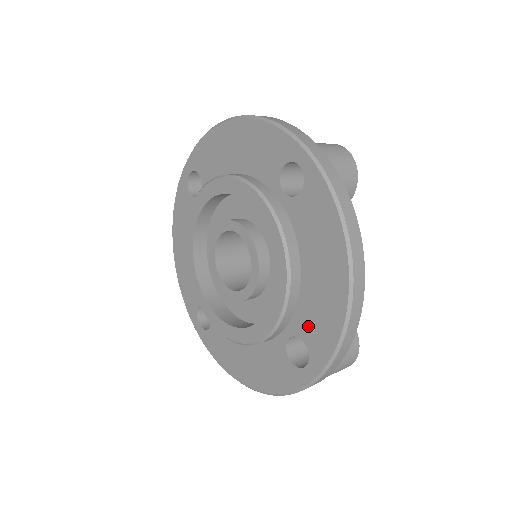
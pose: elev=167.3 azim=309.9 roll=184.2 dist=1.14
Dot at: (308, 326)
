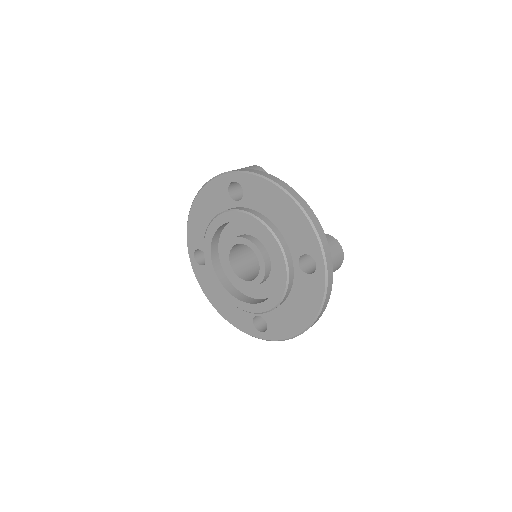
Dot at: (298, 243)
